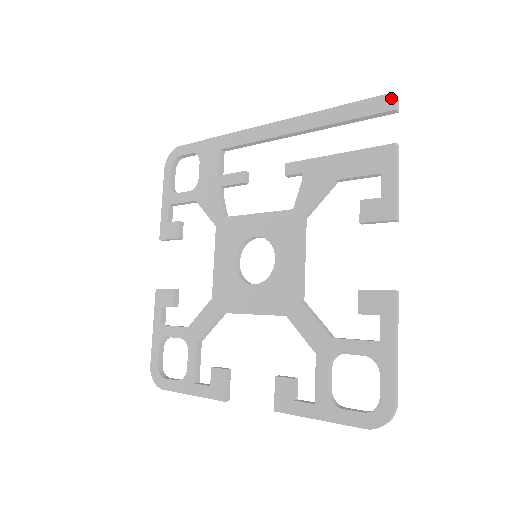
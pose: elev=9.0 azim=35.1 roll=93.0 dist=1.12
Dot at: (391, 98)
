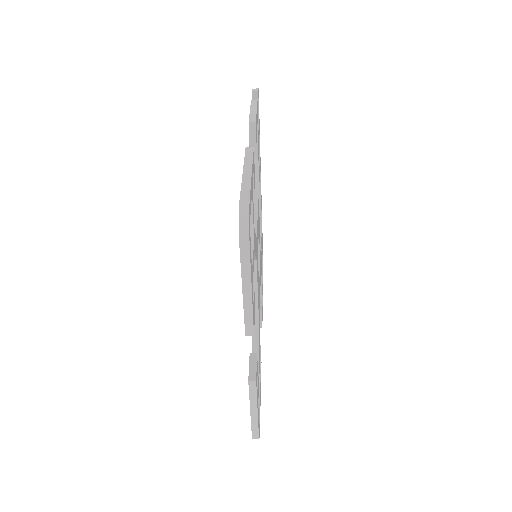
Dot at: occluded
